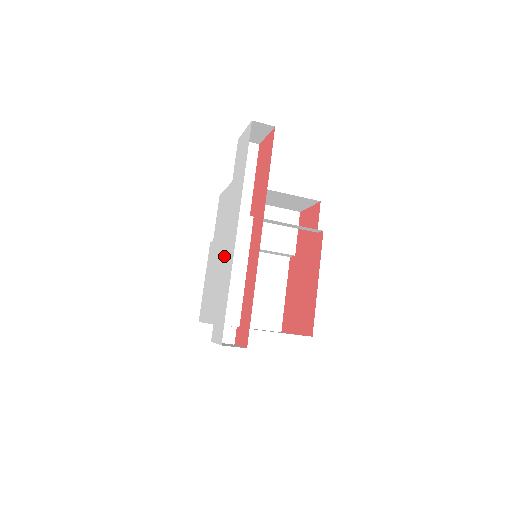
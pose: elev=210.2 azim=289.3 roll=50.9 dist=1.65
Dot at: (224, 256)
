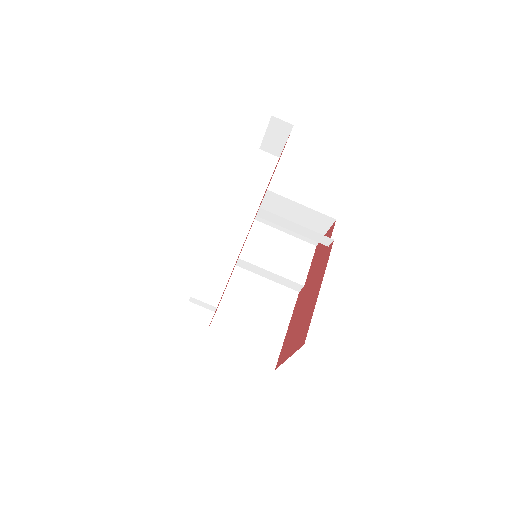
Dot at: (218, 235)
